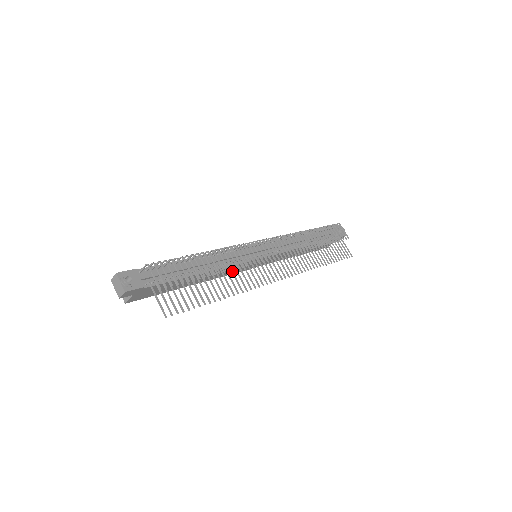
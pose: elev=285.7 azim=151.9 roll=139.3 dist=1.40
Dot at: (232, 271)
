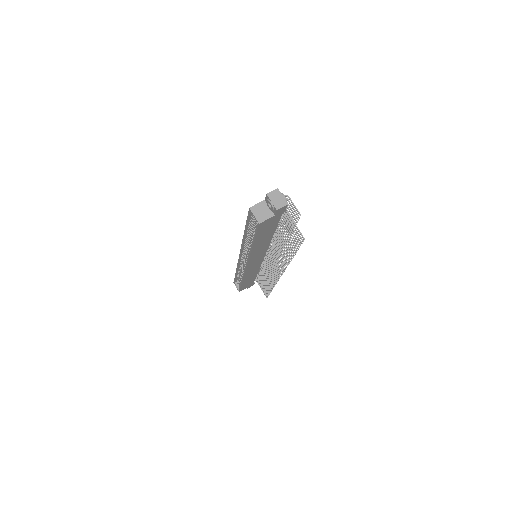
Dot at: (278, 247)
